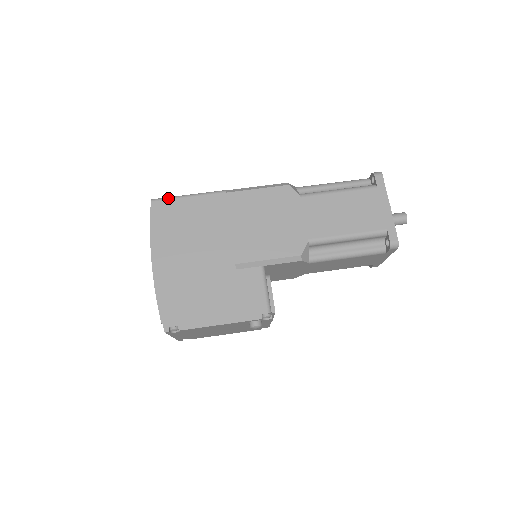
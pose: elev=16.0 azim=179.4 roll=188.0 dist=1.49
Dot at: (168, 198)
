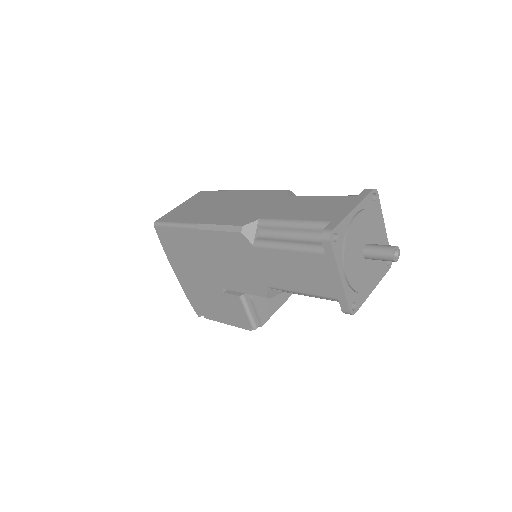
Dot at: (162, 225)
